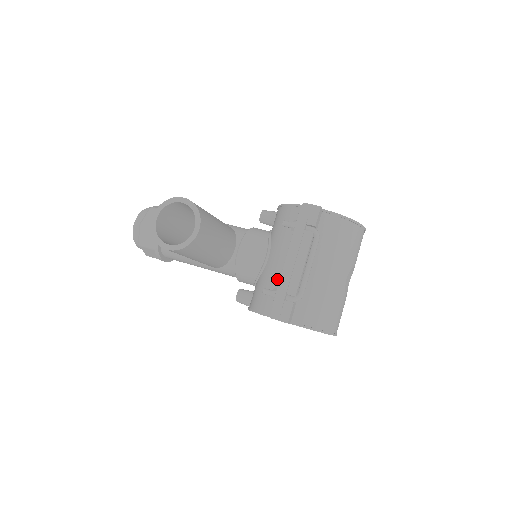
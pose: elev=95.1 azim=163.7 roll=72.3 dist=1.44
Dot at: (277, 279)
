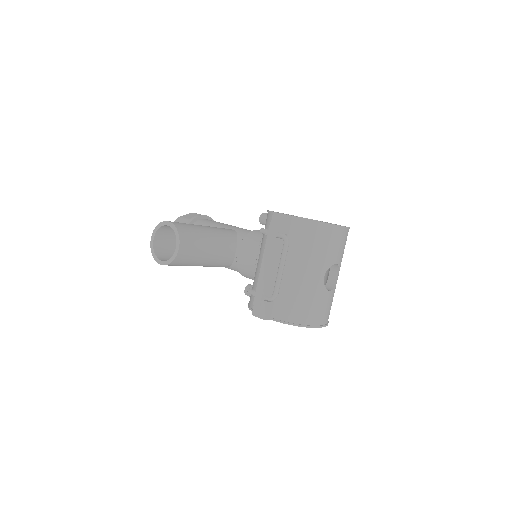
Dot at: occluded
